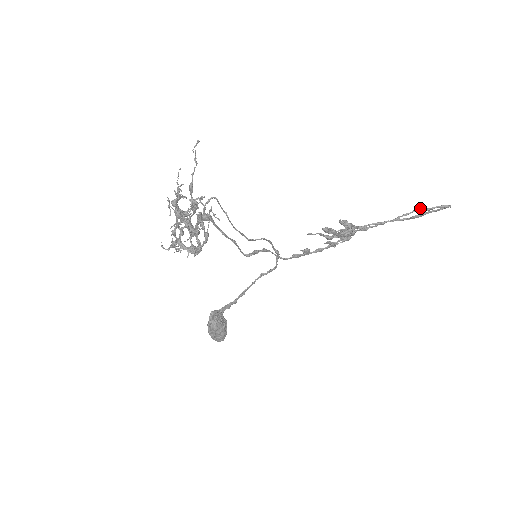
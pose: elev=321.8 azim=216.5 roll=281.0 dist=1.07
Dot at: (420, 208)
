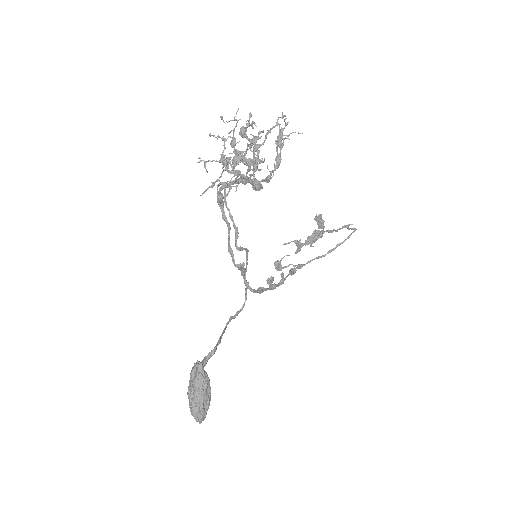
Dot at: (345, 225)
